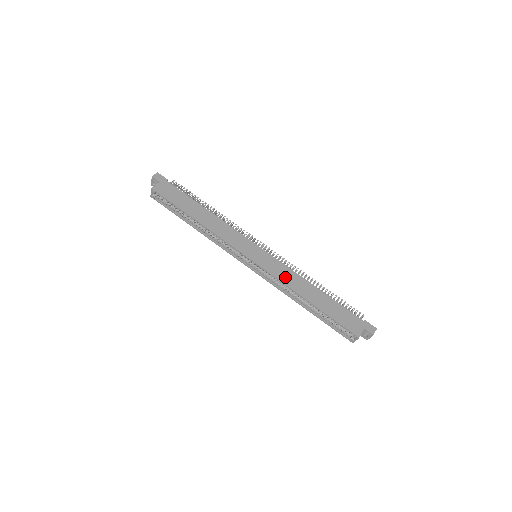
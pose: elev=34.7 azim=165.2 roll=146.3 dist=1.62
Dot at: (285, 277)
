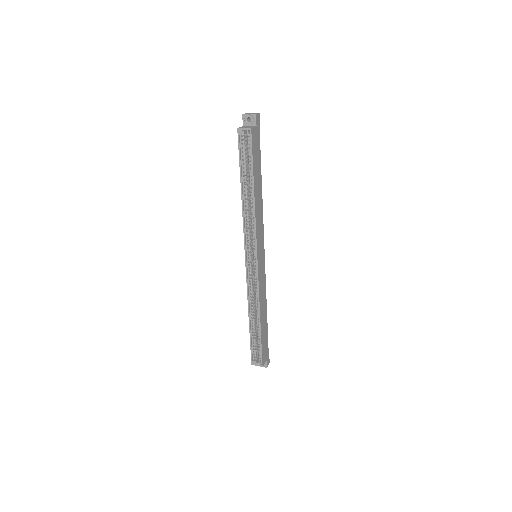
Dot at: (262, 291)
